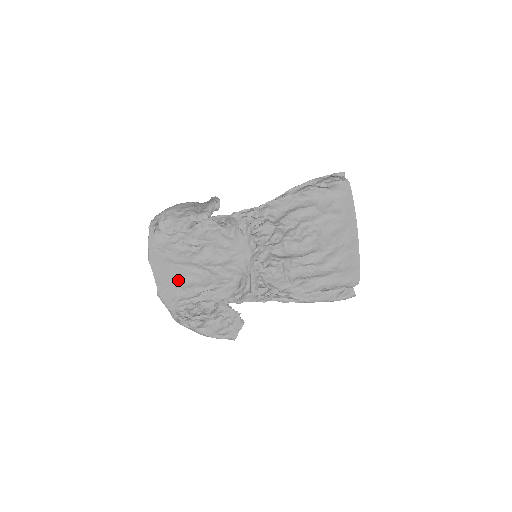
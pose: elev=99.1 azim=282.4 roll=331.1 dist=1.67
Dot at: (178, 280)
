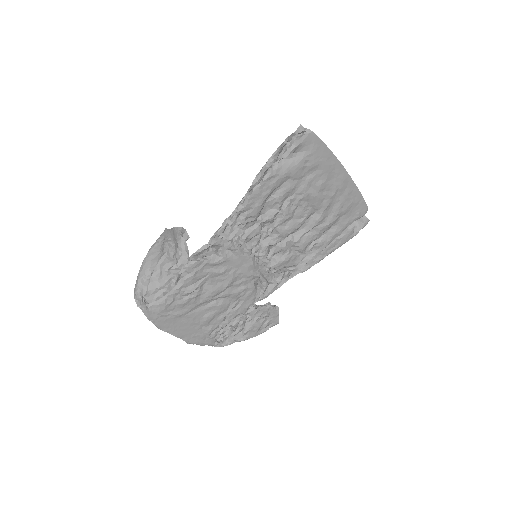
Dot at: (198, 323)
